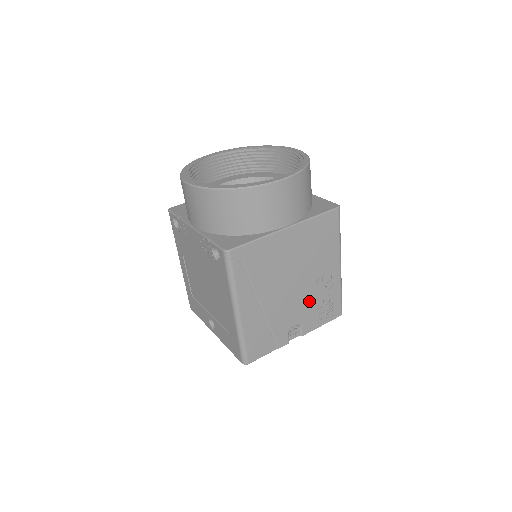
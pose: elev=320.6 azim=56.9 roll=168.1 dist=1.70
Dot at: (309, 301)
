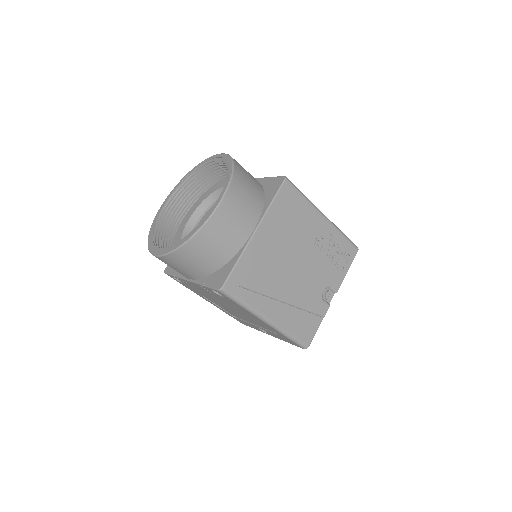
Dot at: (321, 264)
